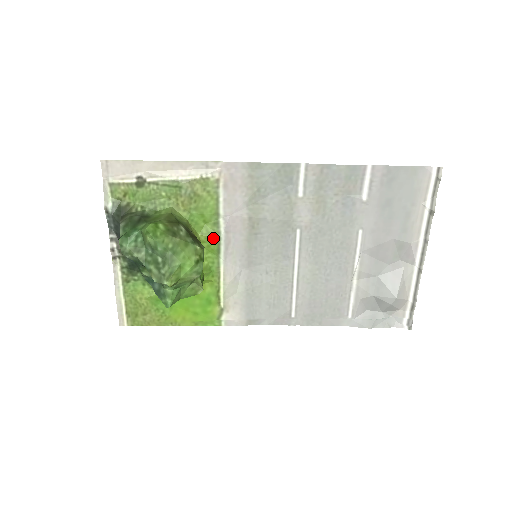
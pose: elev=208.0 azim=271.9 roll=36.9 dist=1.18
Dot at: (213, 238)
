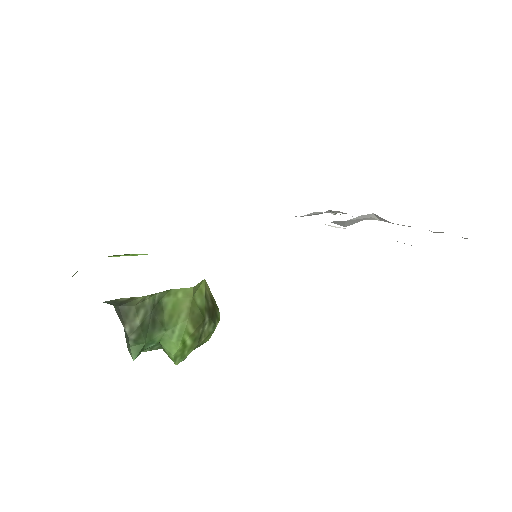
Dot at: occluded
